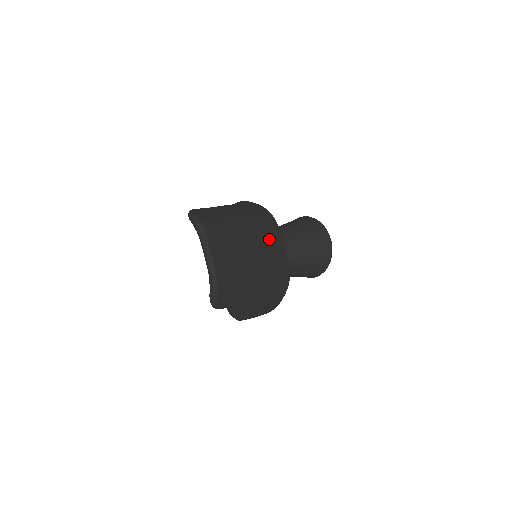
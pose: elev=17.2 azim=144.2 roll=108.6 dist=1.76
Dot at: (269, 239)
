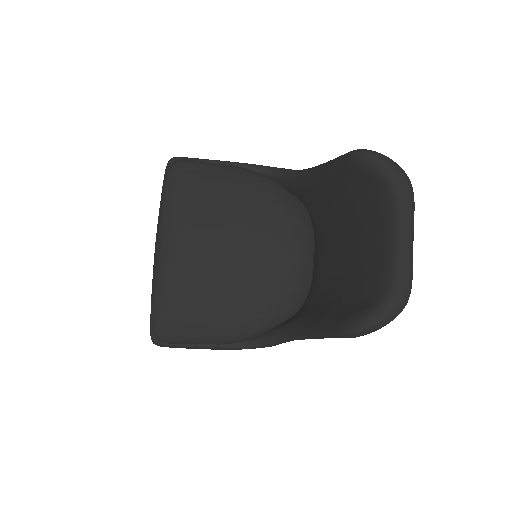
Dot at: occluded
